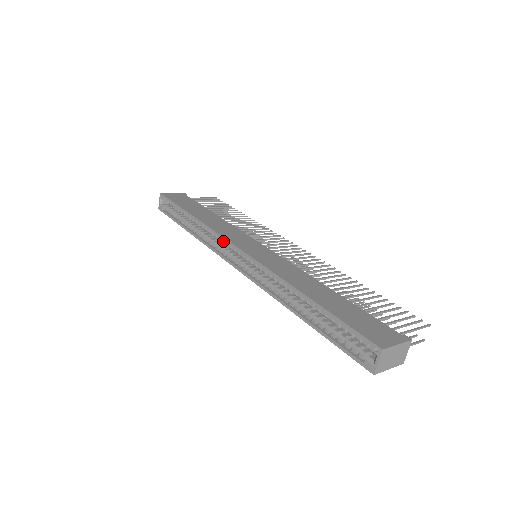
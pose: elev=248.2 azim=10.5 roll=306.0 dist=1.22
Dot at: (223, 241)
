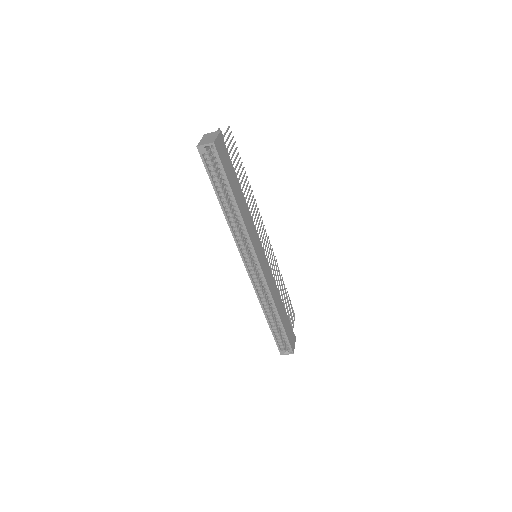
Dot at: (250, 247)
